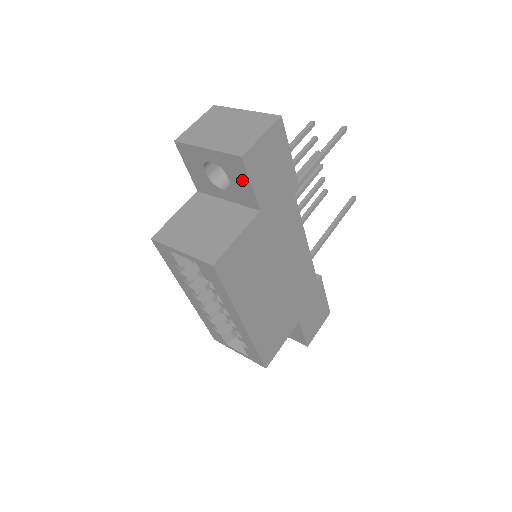
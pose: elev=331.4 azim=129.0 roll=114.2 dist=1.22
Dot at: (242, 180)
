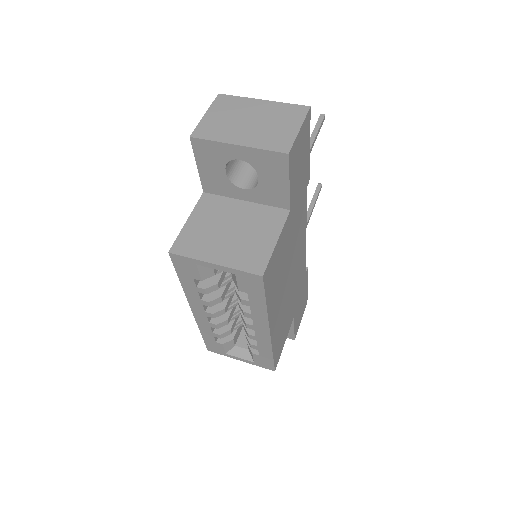
Dot at: (278, 179)
